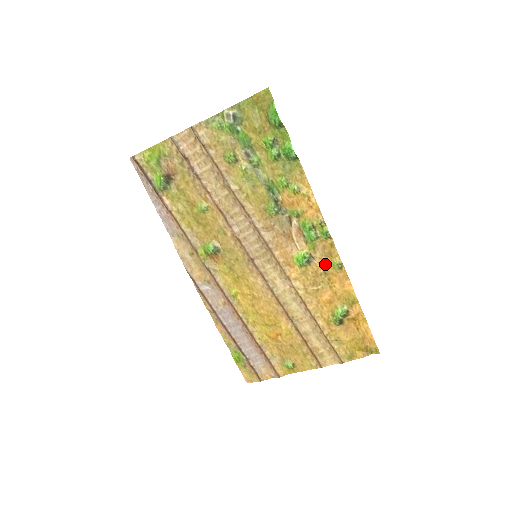
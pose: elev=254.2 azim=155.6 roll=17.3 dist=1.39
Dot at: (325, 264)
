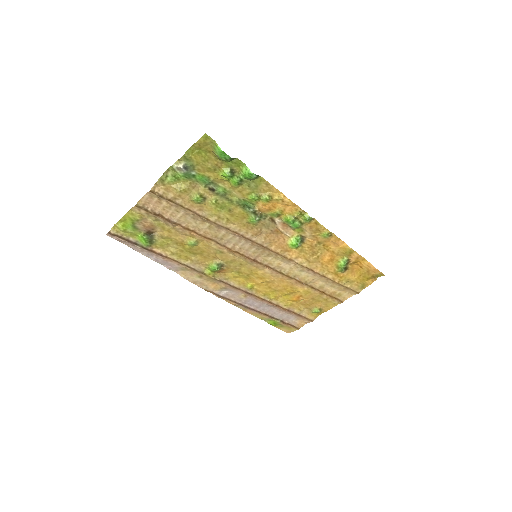
Dot at: (316, 238)
